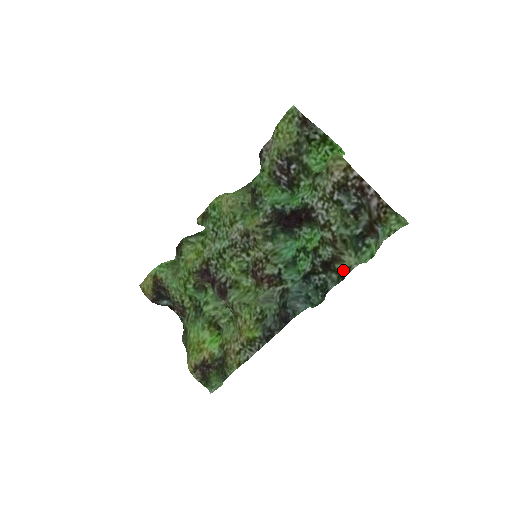
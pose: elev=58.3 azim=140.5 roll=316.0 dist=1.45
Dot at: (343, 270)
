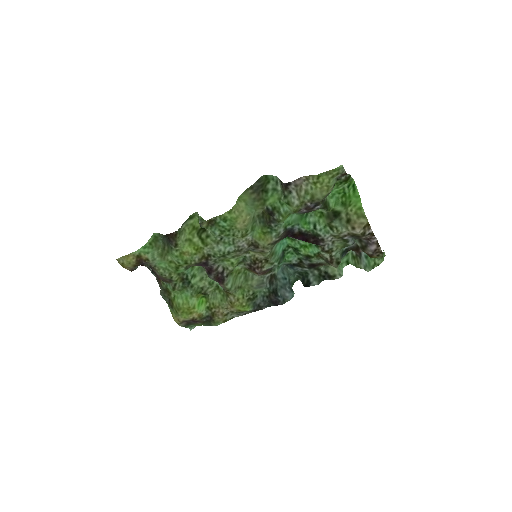
Dot at: (327, 274)
